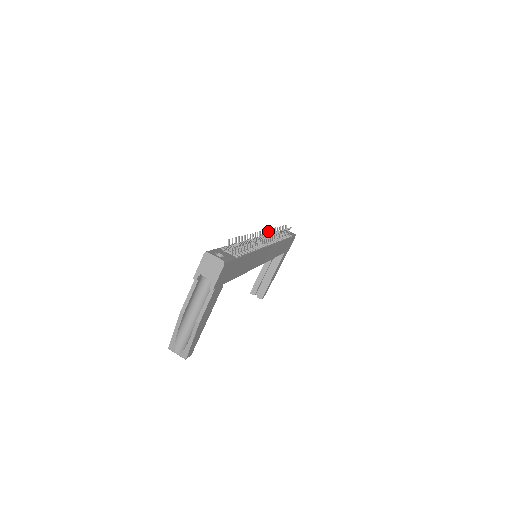
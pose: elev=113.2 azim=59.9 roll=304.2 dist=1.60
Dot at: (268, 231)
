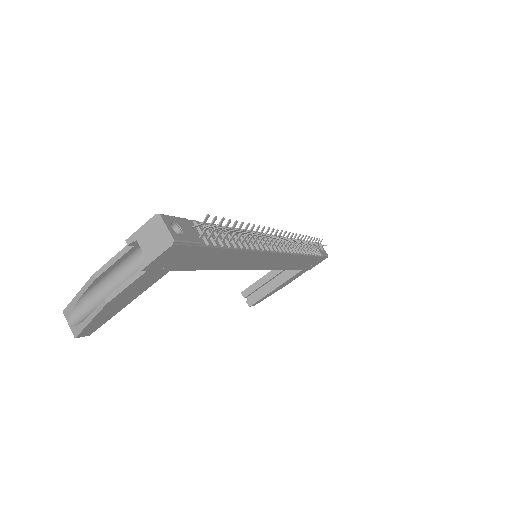
Dot at: (288, 234)
